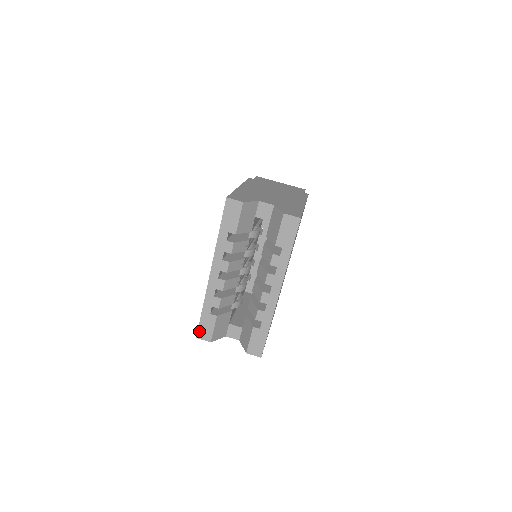
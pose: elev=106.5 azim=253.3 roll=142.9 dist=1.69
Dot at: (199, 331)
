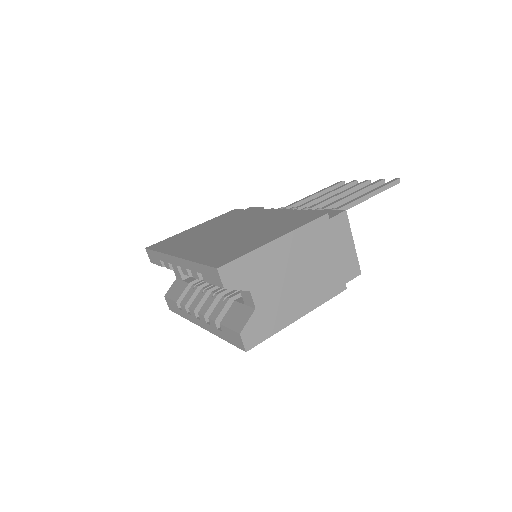
Dot at: (149, 250)
